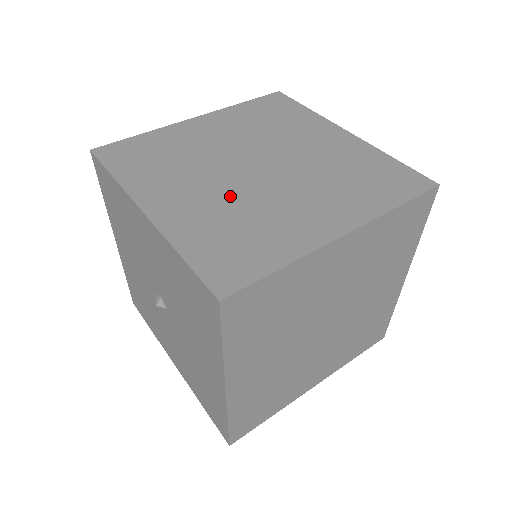
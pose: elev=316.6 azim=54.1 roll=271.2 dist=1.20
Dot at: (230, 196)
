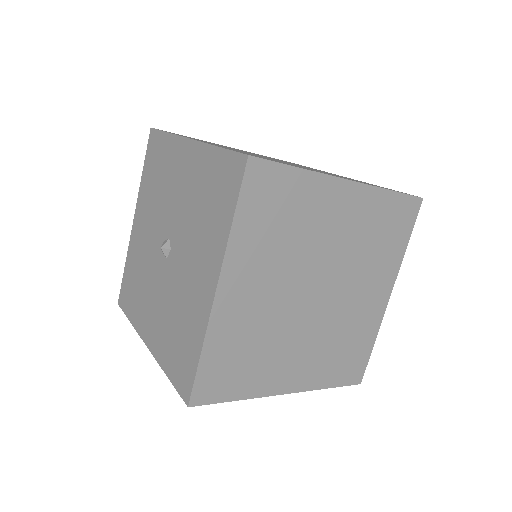
Dot at: occluded
